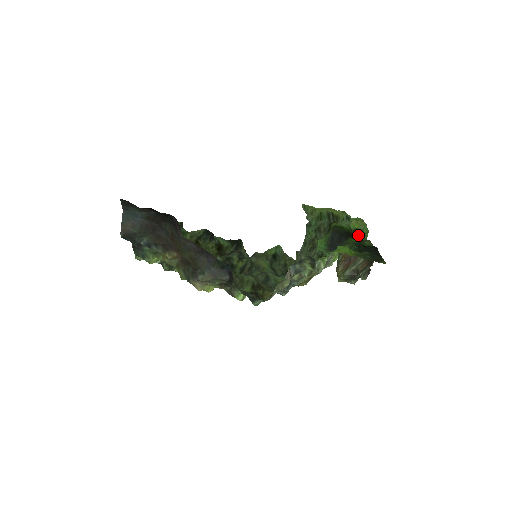
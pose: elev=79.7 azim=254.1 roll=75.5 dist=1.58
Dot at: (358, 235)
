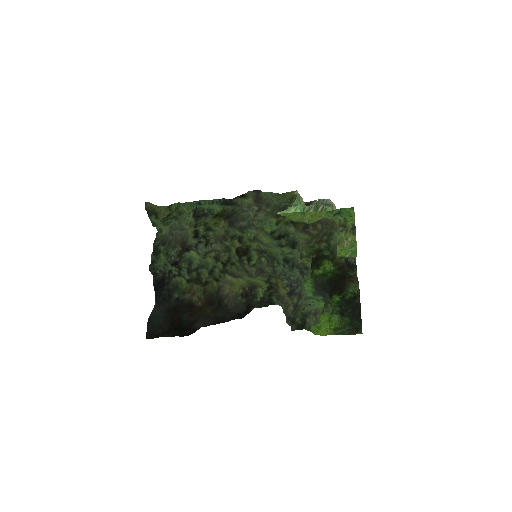
Dot at: occluded
